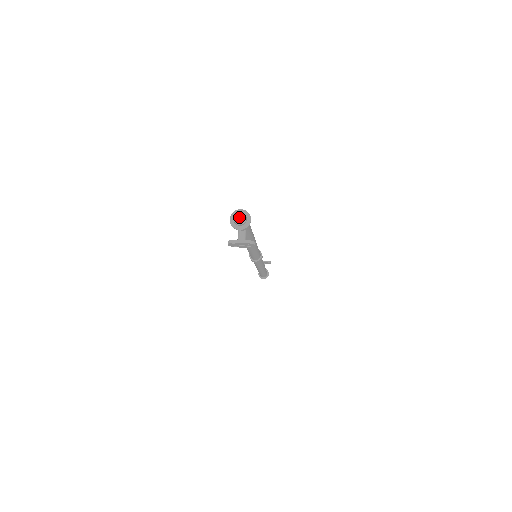
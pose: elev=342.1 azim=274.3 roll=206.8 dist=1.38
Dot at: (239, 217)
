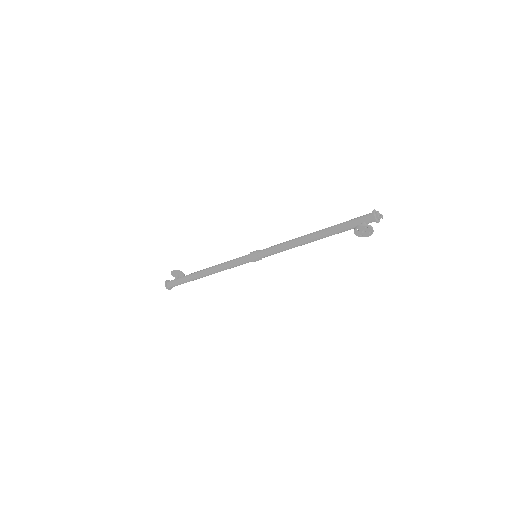
Dot at: occluded
